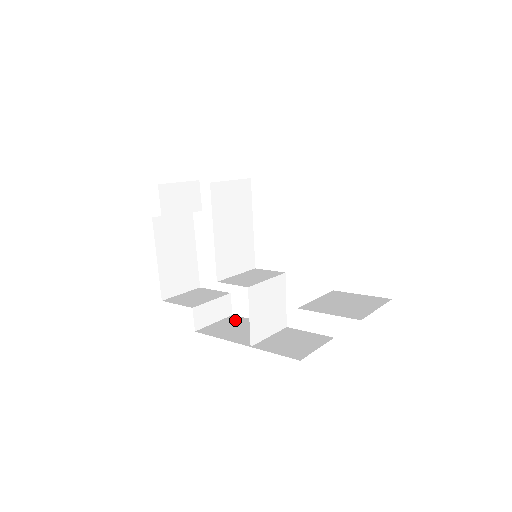
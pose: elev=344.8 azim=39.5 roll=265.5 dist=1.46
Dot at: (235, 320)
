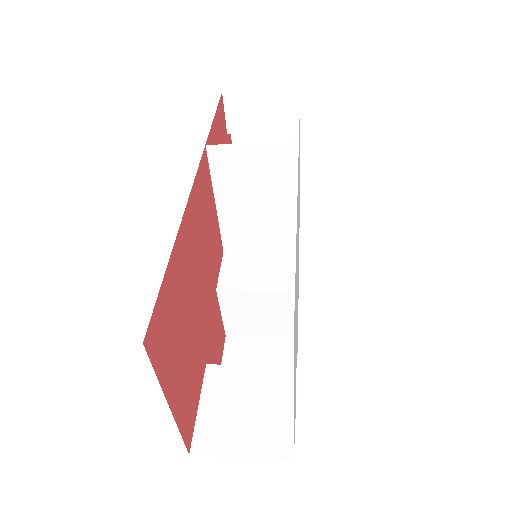
Dot at: occluded
